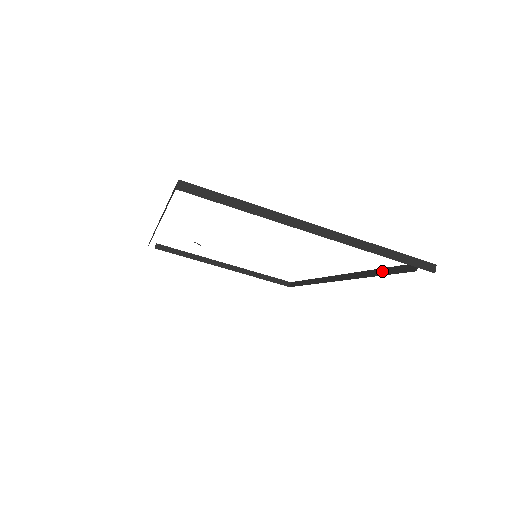
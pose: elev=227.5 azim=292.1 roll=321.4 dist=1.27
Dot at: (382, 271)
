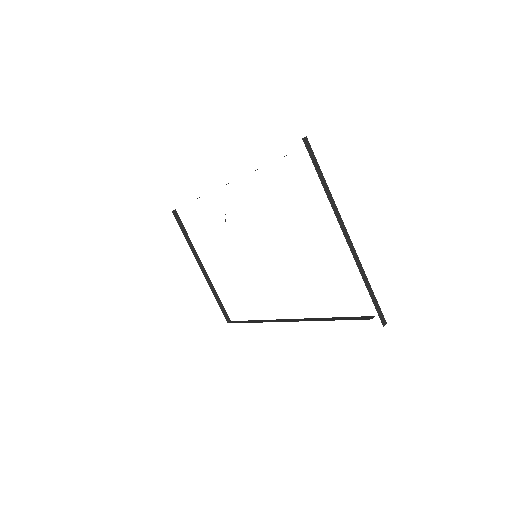
Dot at: (339, 318)
